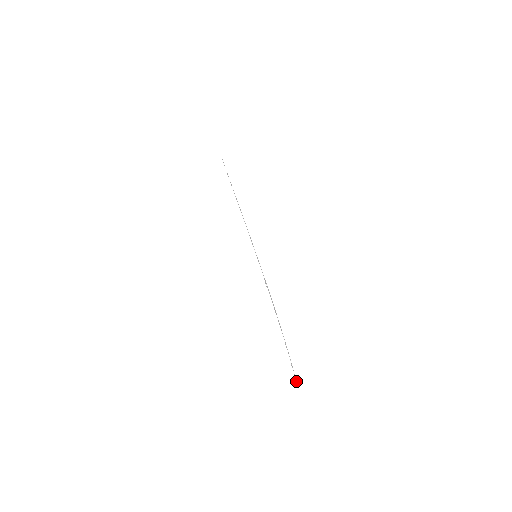
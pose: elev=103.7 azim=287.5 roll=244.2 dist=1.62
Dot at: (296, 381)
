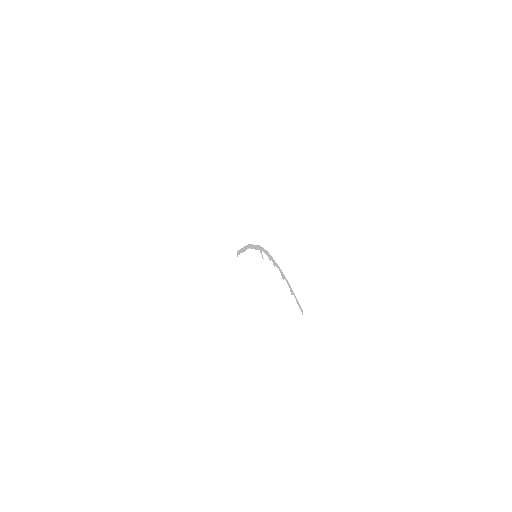
Dot at: (299, 306)
